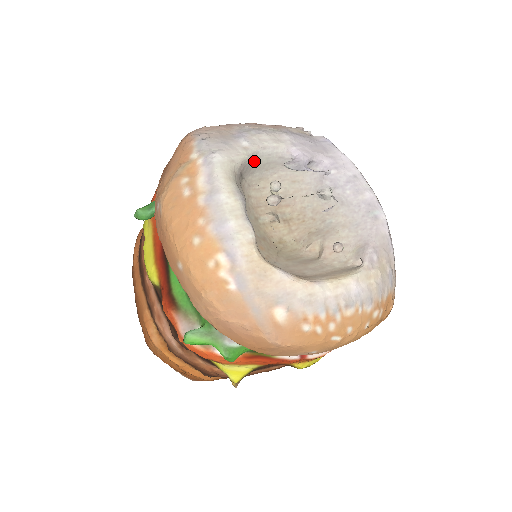
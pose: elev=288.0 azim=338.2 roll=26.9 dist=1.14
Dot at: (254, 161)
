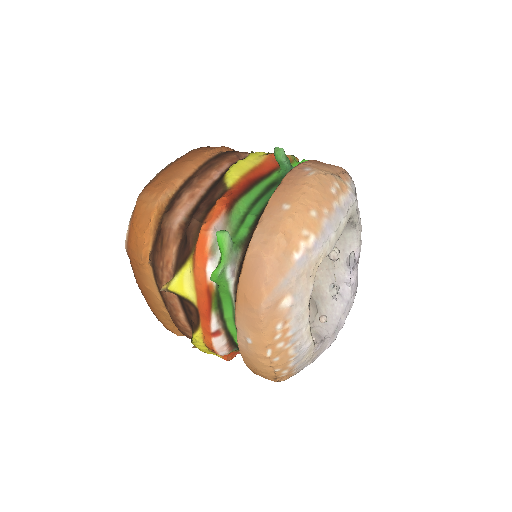
Dot at: (348, 229)
